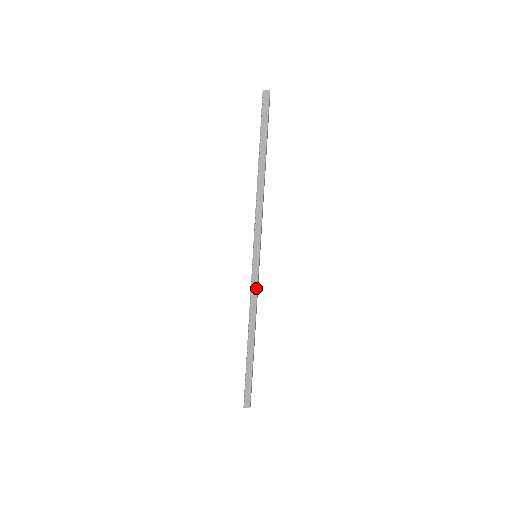
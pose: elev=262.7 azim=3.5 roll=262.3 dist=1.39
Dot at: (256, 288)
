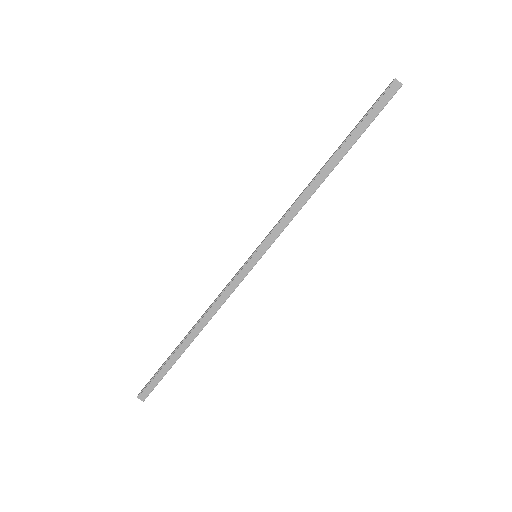
Dot at: (233, 289)
